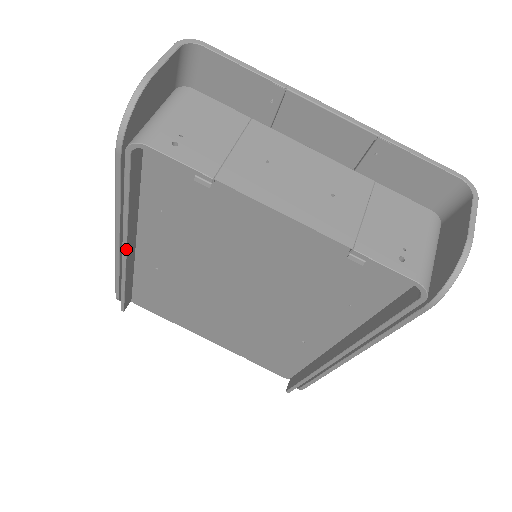
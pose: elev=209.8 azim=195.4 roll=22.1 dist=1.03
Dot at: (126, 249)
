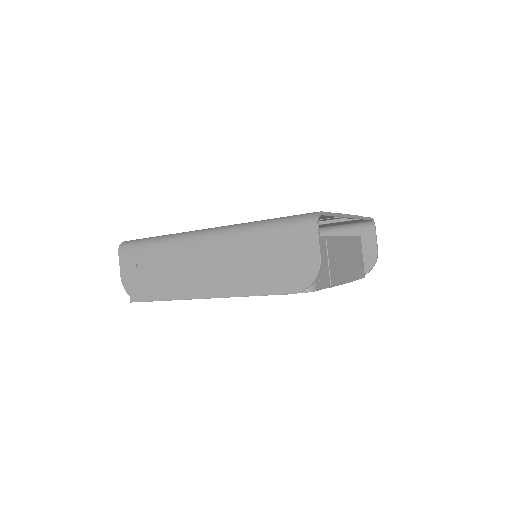
Dot at: occluded
